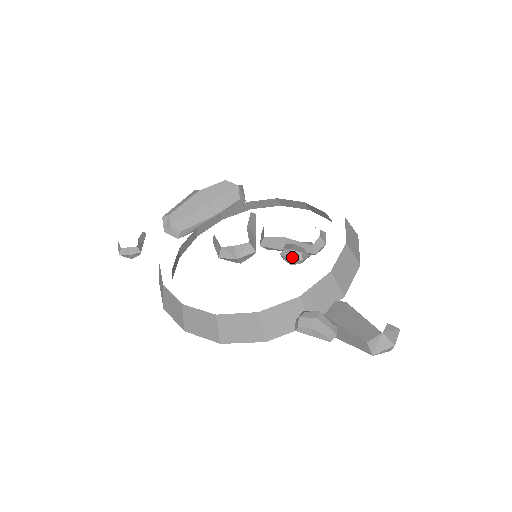
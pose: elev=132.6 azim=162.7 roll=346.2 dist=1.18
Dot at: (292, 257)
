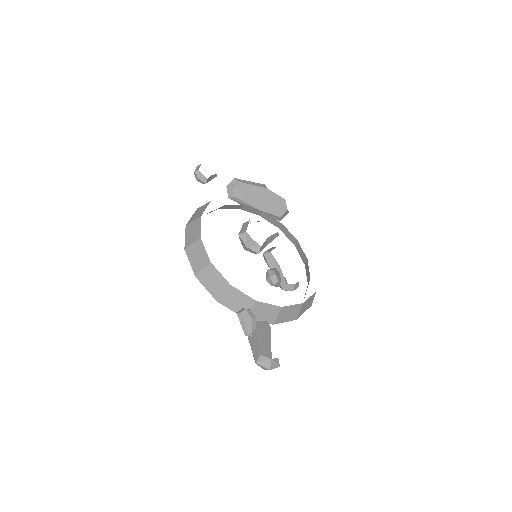
Dot at: (272, 278)
